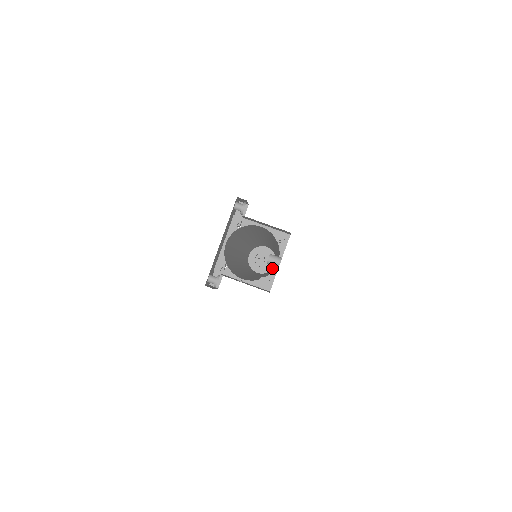
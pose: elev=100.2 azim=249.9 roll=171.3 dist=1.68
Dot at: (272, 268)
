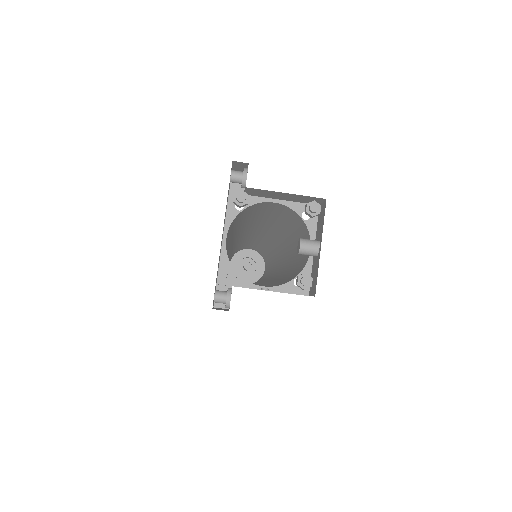
Dot at: (262, 274)
